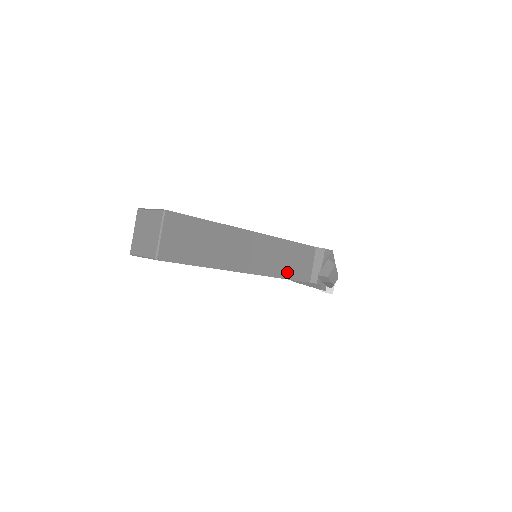
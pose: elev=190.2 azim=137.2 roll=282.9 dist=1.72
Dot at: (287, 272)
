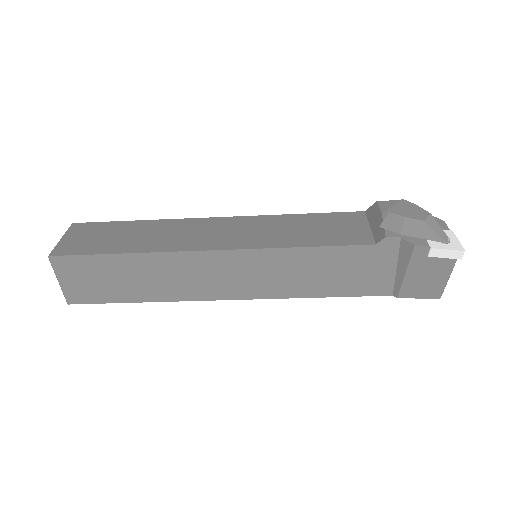
Dot at: (304, 241)
